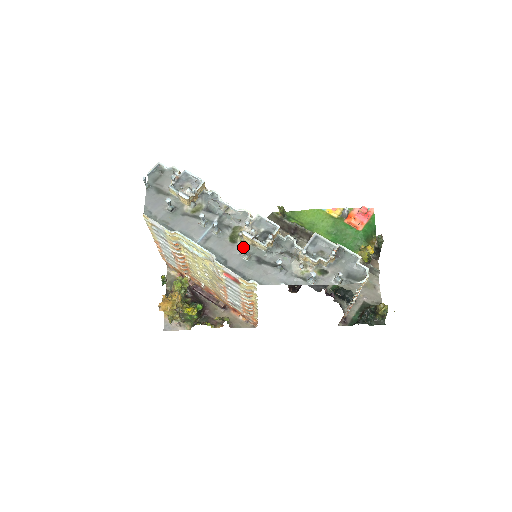
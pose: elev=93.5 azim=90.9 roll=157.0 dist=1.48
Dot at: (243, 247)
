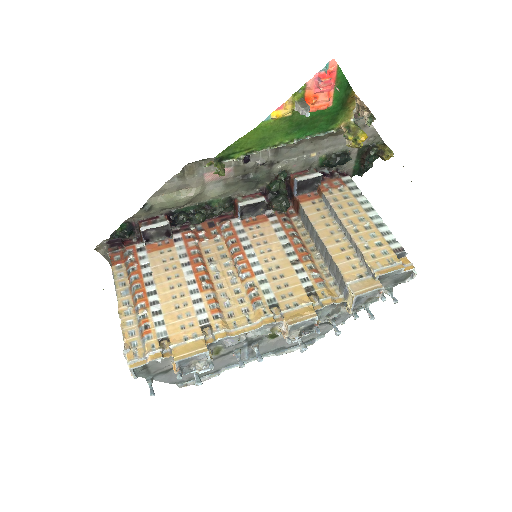
Dot at: (301, 351)
